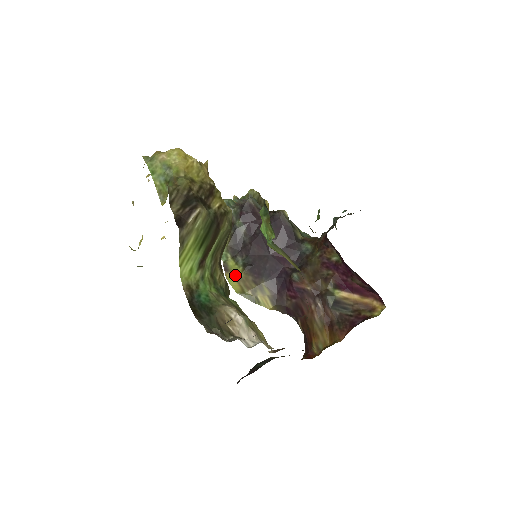
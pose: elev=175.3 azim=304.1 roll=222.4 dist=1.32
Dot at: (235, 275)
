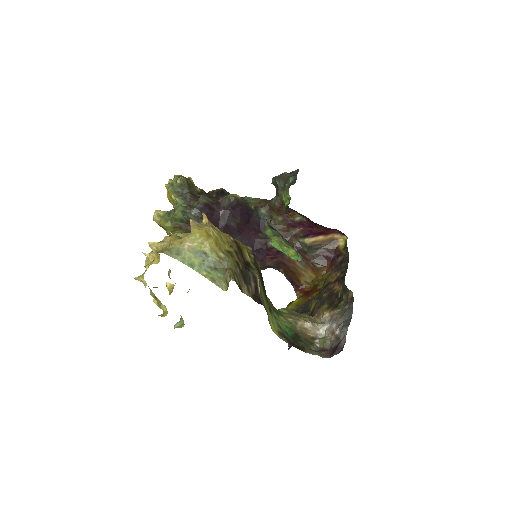
Dot at: occluded
